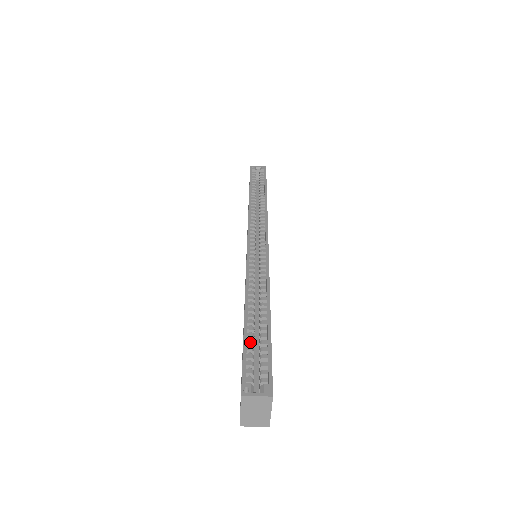
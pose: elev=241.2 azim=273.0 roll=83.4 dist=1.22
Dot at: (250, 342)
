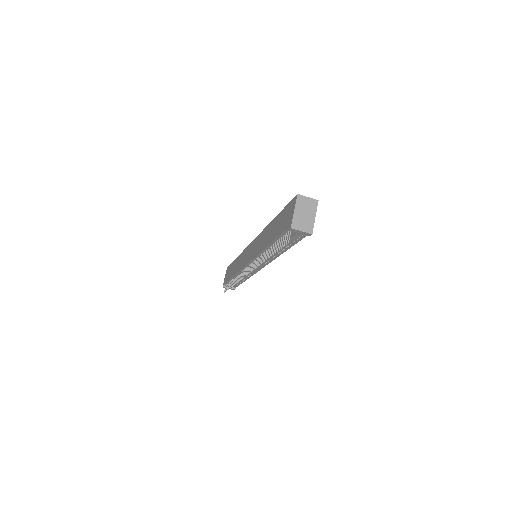
Dot at: occluded
